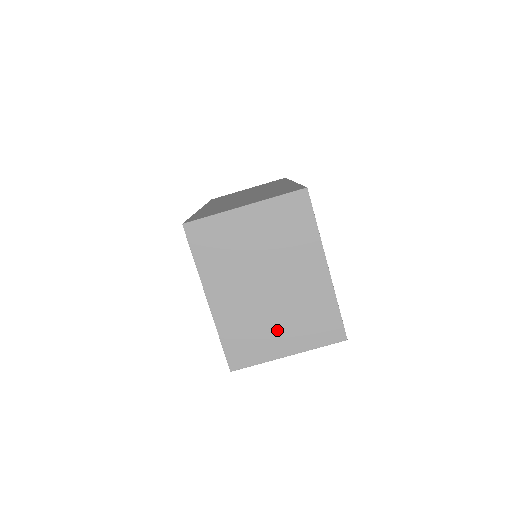
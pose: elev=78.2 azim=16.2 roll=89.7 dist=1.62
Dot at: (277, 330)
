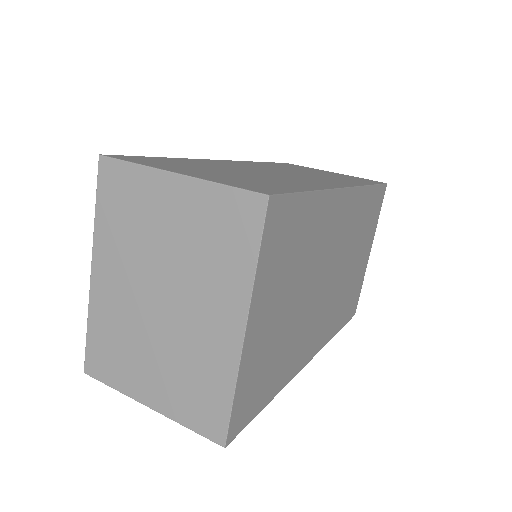
Dot at: (149, 366)
